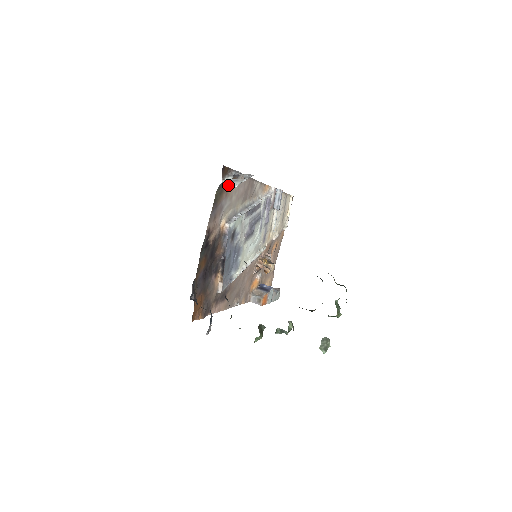
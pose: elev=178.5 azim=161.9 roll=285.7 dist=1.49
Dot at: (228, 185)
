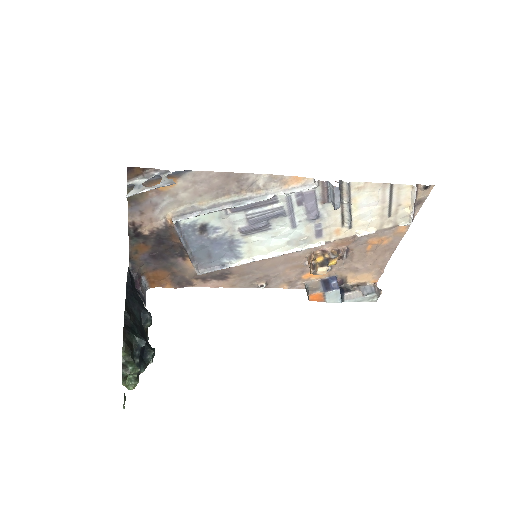
Dot at: occluded
